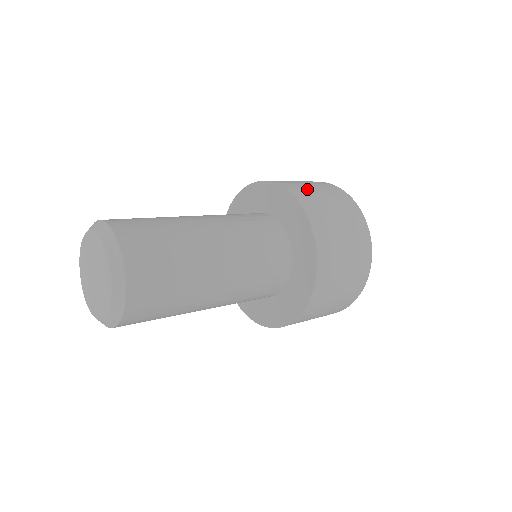
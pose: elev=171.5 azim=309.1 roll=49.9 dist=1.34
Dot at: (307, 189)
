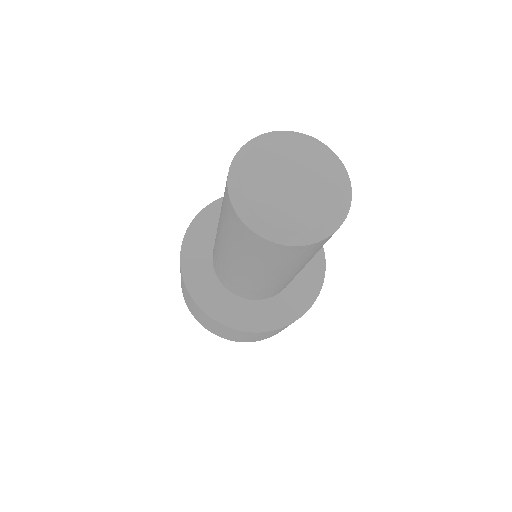
Dot at: occluded
